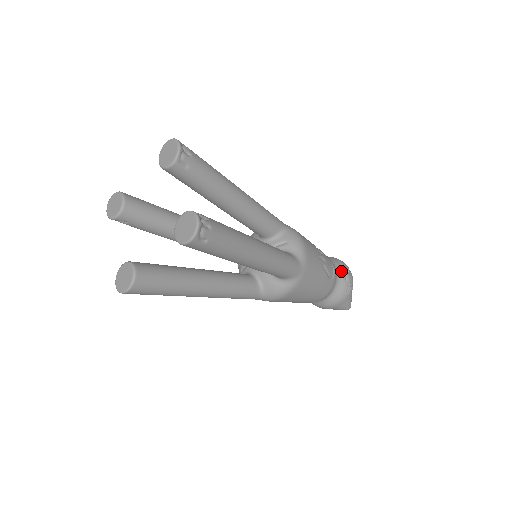
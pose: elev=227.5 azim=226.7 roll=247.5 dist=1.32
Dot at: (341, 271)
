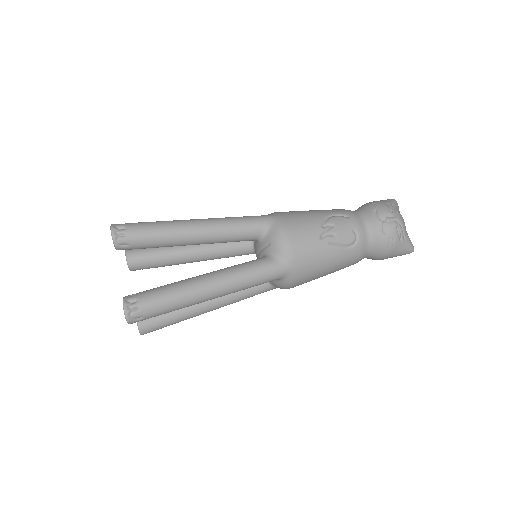
Dot at: (374, 227)
